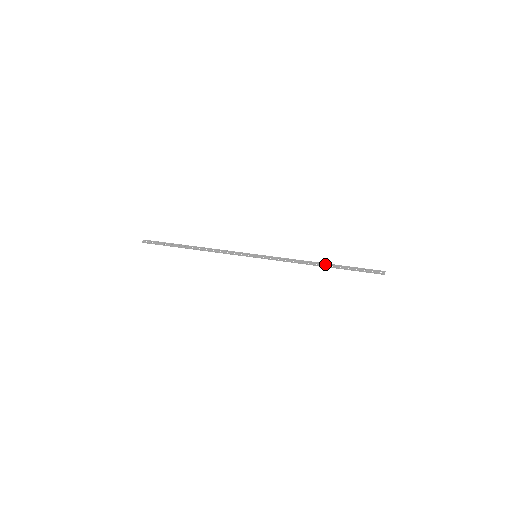
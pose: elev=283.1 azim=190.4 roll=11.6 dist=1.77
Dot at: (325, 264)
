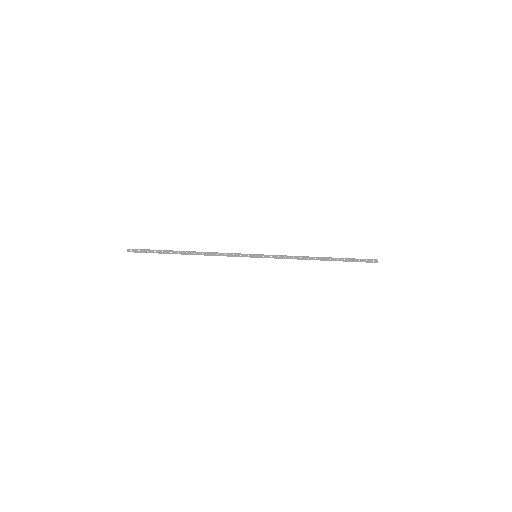
Dot at: (324, 258)
